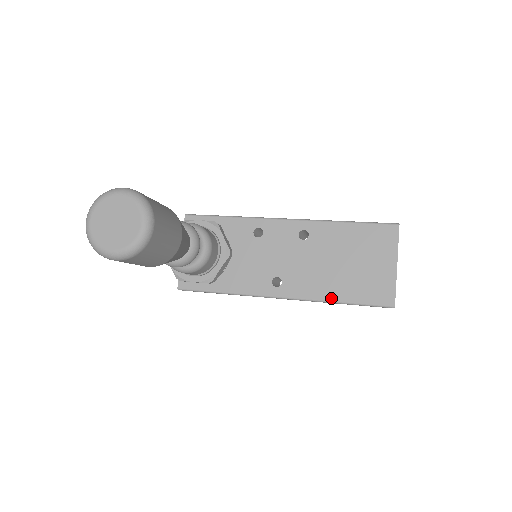
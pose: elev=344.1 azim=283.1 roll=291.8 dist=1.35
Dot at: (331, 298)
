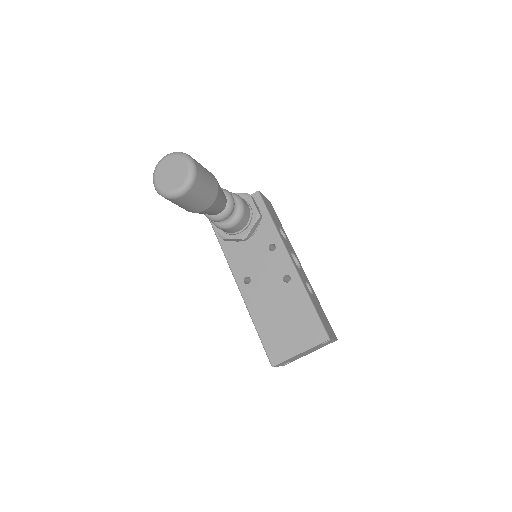
Dot at: (256, 322)
